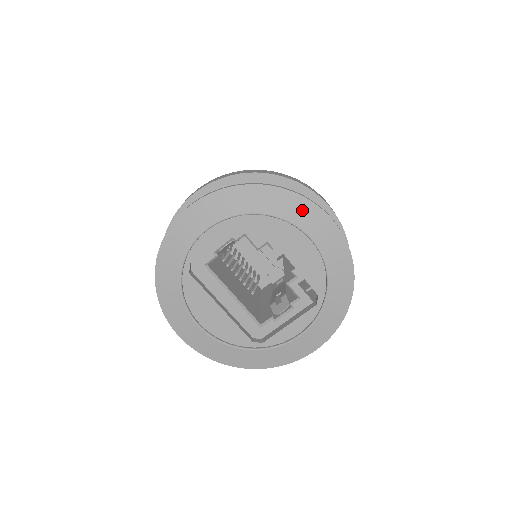
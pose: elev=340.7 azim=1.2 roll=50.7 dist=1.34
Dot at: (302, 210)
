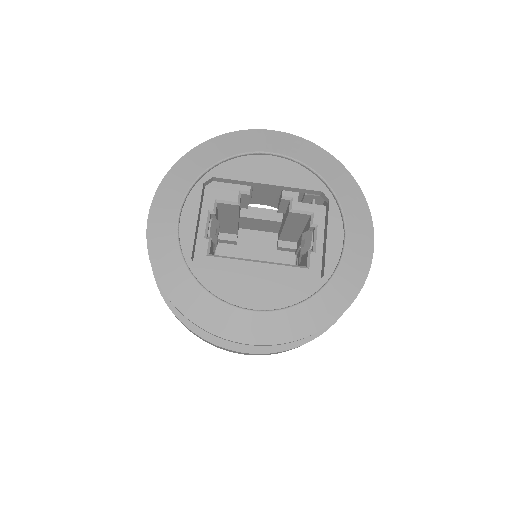
Dot at: (240, 140)
